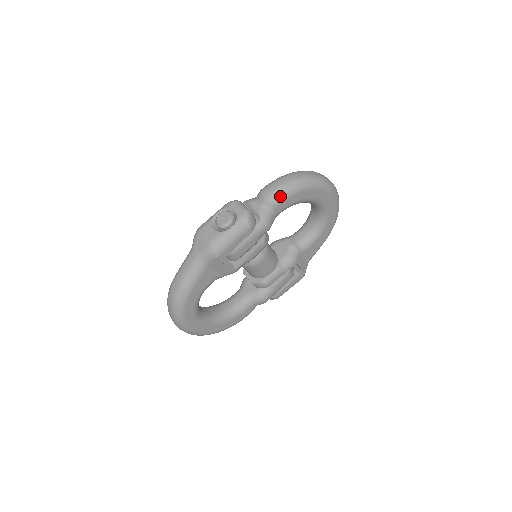
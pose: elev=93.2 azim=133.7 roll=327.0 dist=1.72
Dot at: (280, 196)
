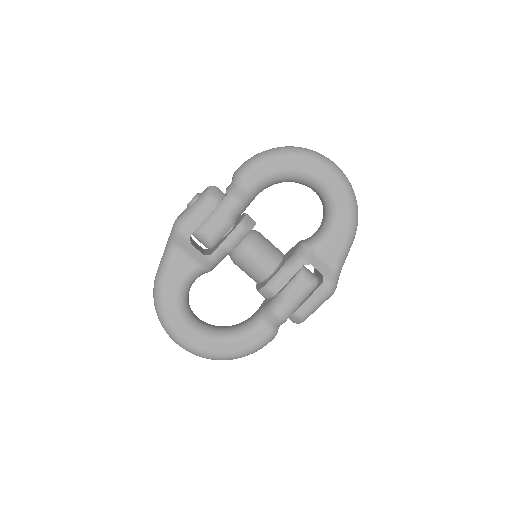
Dot at: (247, 168)
